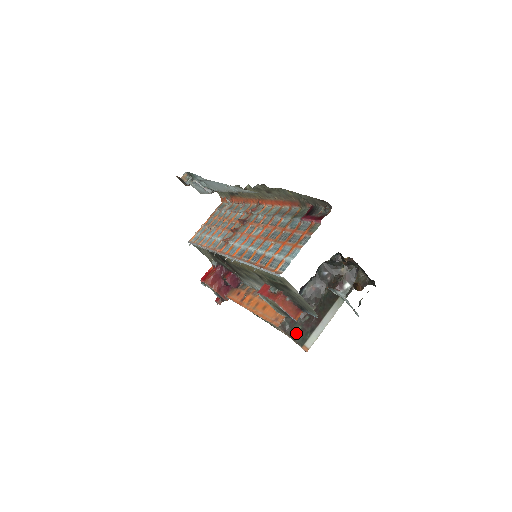
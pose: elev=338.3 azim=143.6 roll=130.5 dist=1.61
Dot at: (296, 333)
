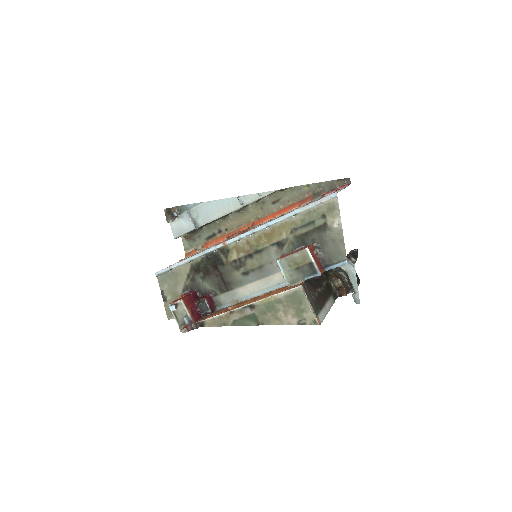
Dot at: (312, 300)
